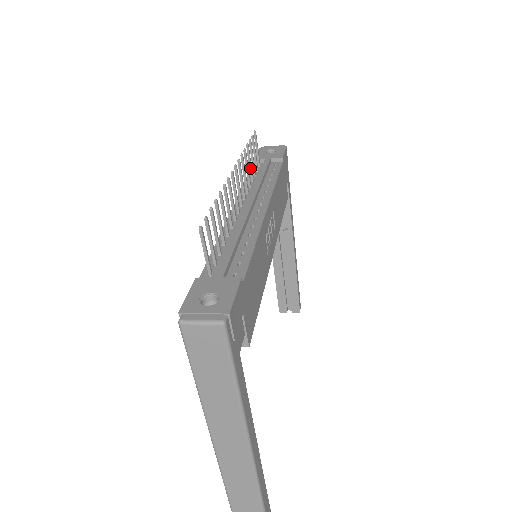
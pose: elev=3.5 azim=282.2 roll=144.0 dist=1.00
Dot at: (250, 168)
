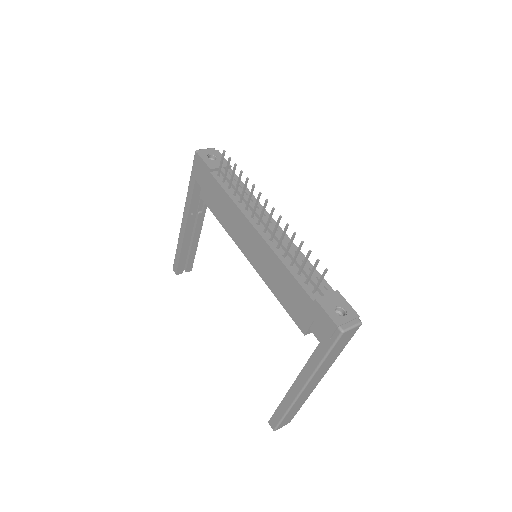
Dot at: (237, 187)
